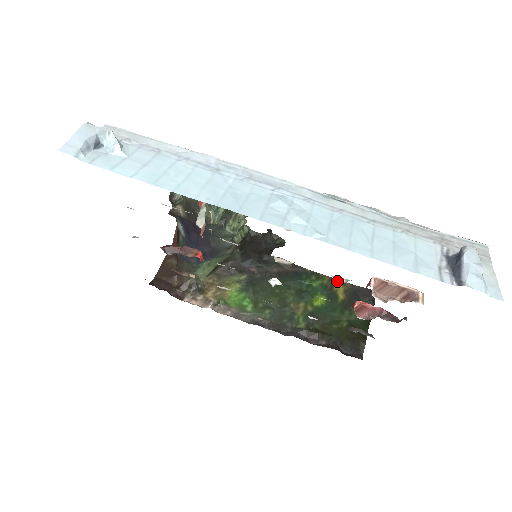
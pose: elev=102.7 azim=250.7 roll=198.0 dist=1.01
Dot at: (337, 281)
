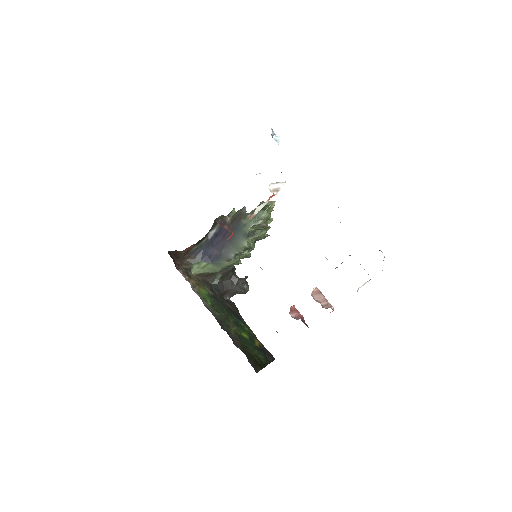
Dot at: occluded
